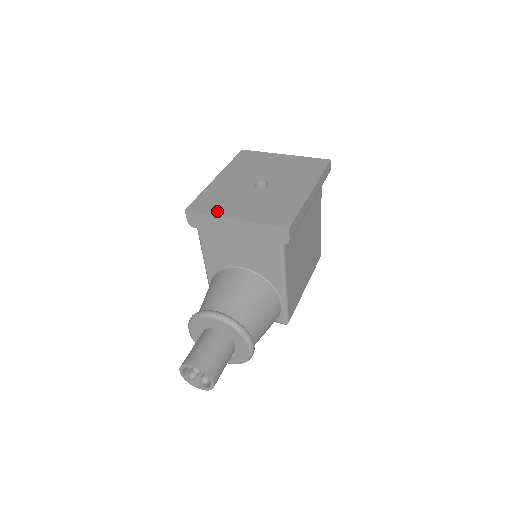
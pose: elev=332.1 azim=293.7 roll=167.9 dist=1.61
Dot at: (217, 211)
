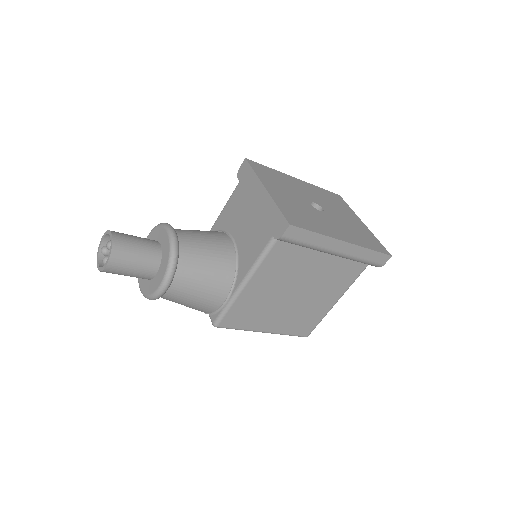
Dot at: (263, 177)
